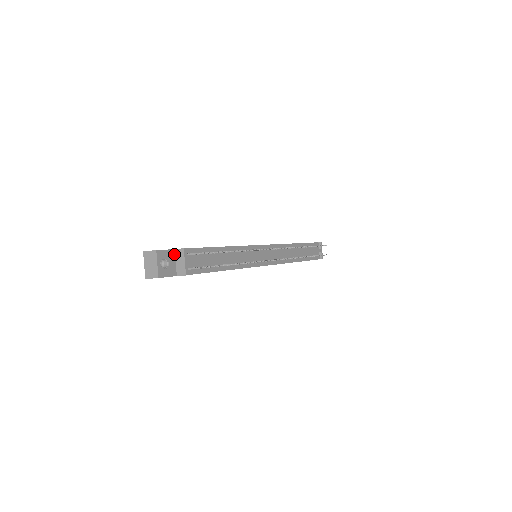
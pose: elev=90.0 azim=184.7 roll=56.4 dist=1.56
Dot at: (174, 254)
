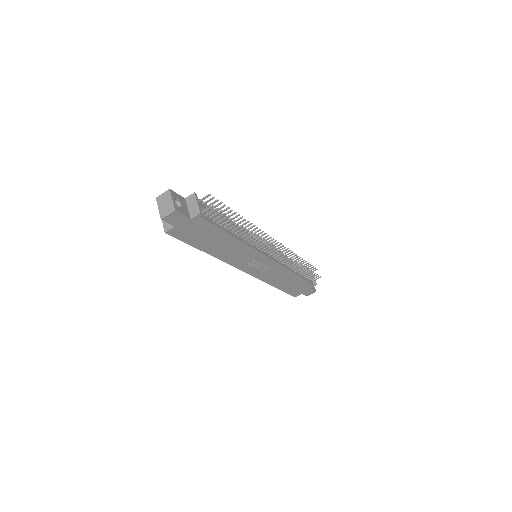
Dot at: (185, 202)
